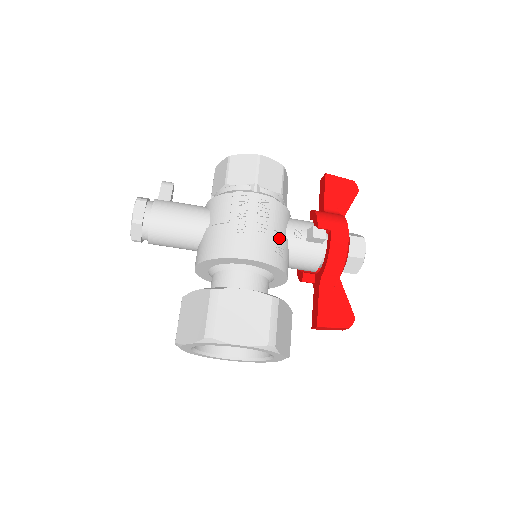
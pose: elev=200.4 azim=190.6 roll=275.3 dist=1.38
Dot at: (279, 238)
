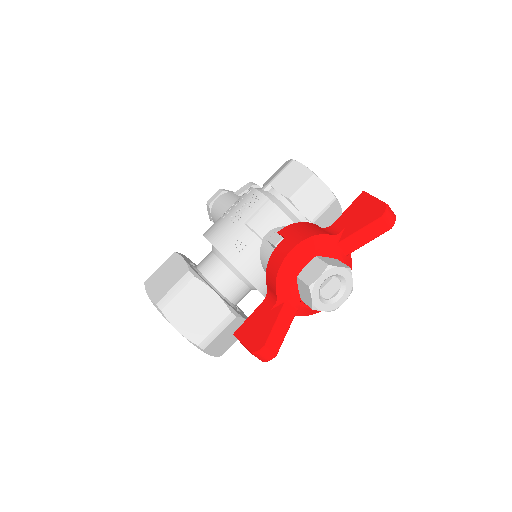
Dot at: (246, 233)
